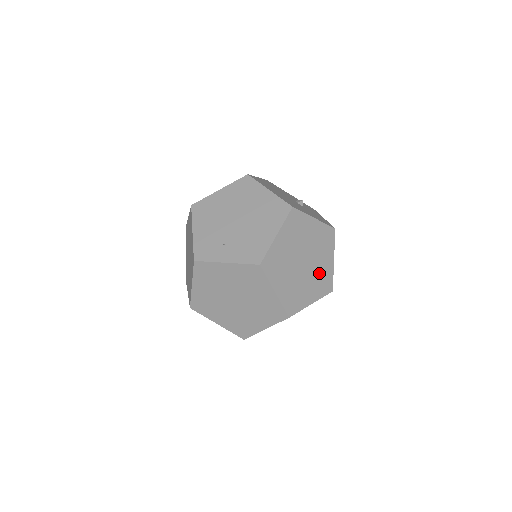
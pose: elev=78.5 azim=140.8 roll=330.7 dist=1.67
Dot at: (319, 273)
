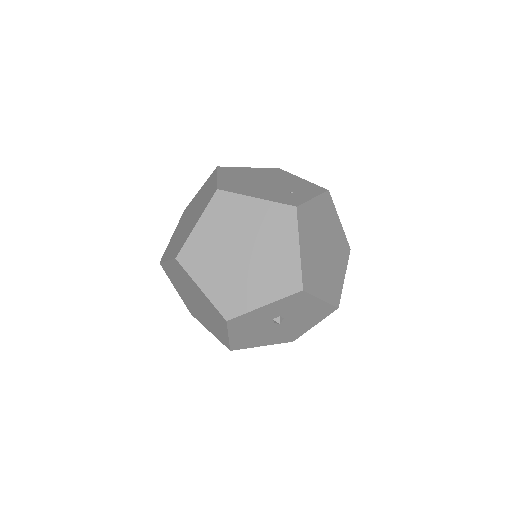
Dot at: occluded
